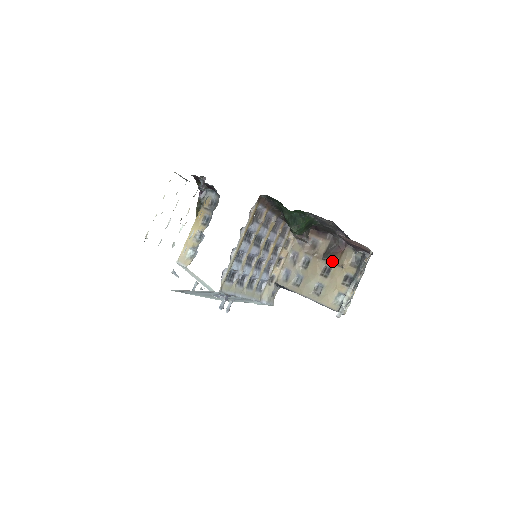
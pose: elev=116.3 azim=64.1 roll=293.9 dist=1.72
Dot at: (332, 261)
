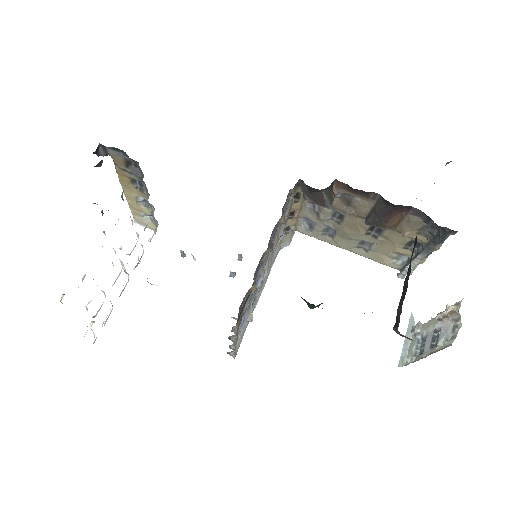
Dot at: occluded
